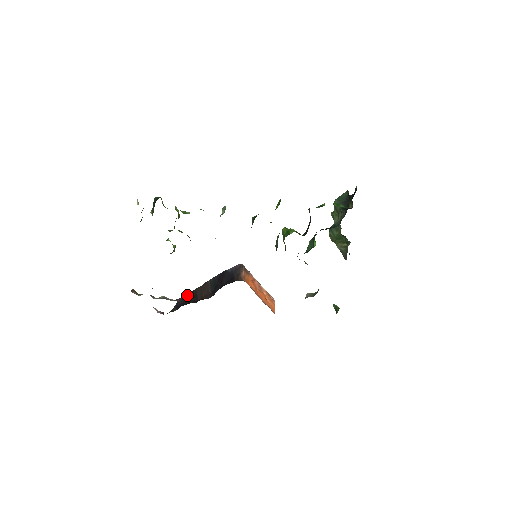
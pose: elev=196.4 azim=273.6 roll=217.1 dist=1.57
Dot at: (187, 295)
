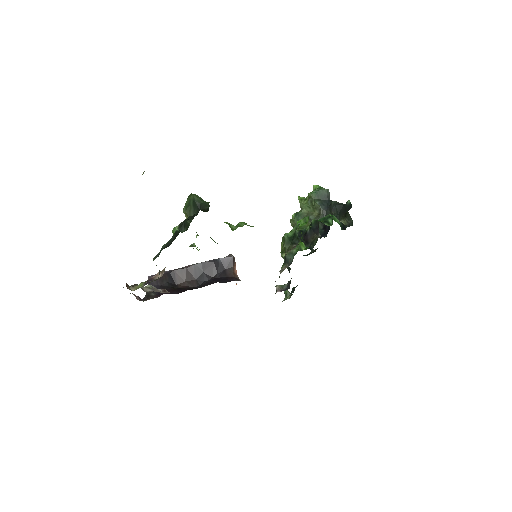
Dot at: (163, 276)
